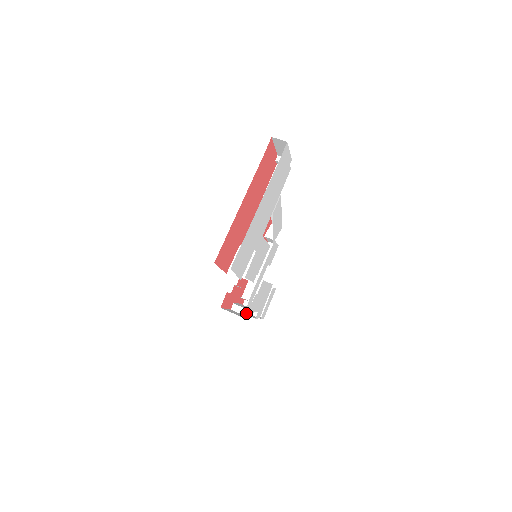
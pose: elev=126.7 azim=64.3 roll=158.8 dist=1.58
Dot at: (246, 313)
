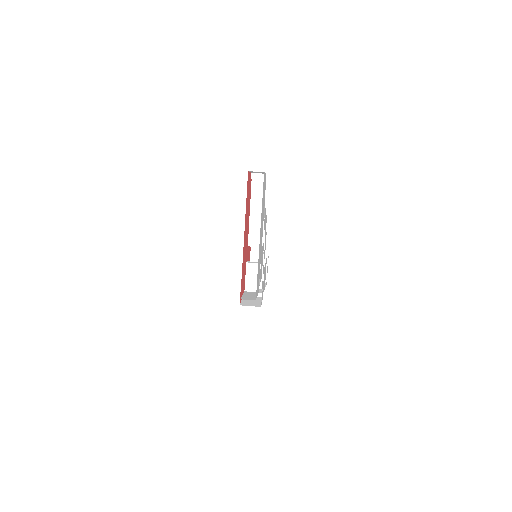
Dot at: occluded
